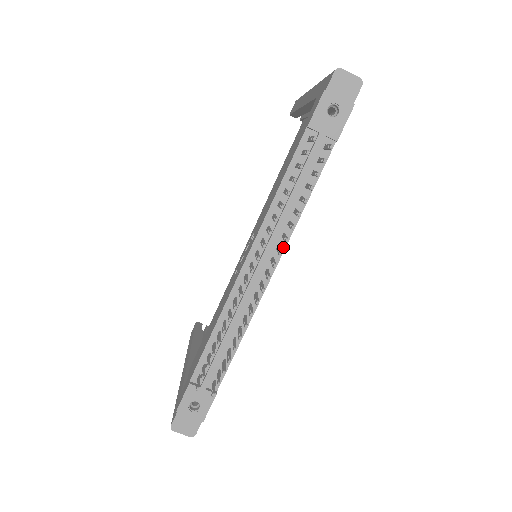
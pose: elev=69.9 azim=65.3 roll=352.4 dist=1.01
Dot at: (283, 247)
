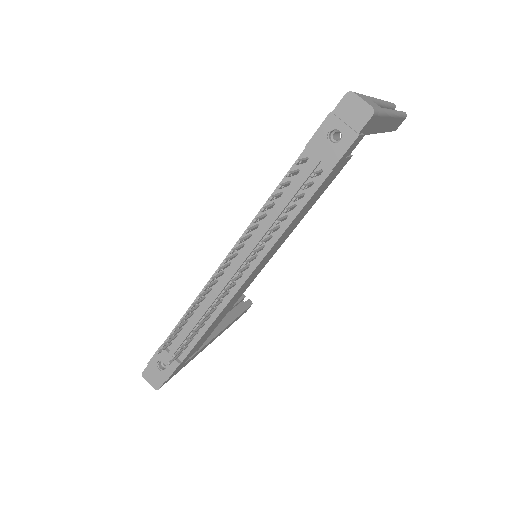
Dot at: (260, 258)
